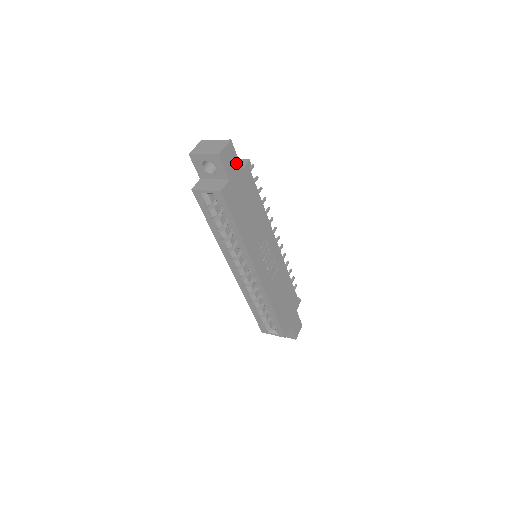
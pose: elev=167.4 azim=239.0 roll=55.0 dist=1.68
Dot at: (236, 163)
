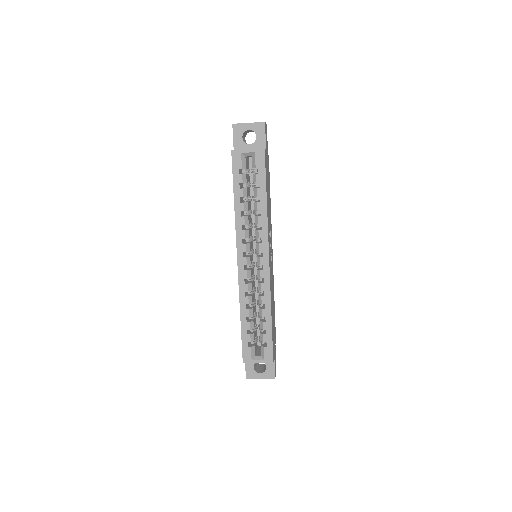
Dot at: (267, 145)
